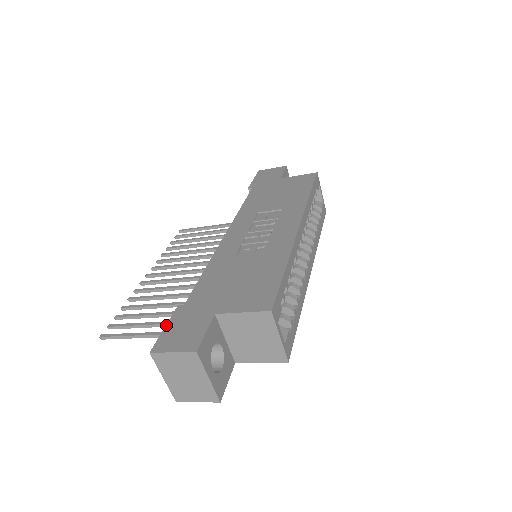
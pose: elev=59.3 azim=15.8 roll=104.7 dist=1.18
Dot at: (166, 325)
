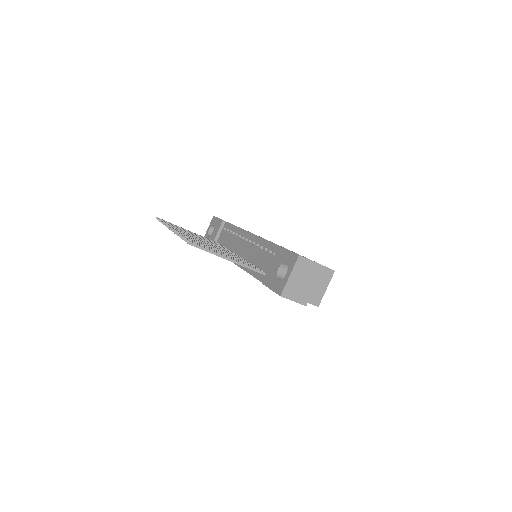
Dot at: occluded
